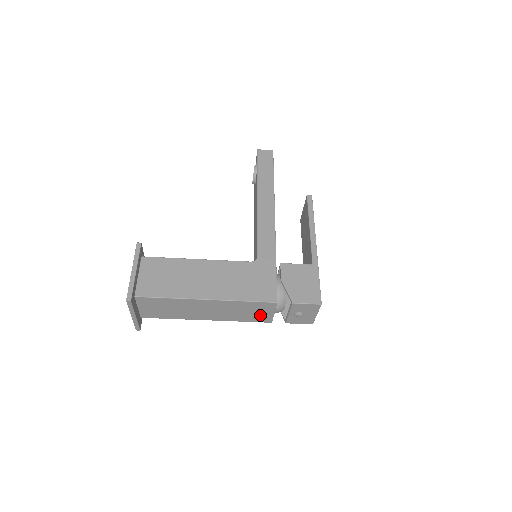
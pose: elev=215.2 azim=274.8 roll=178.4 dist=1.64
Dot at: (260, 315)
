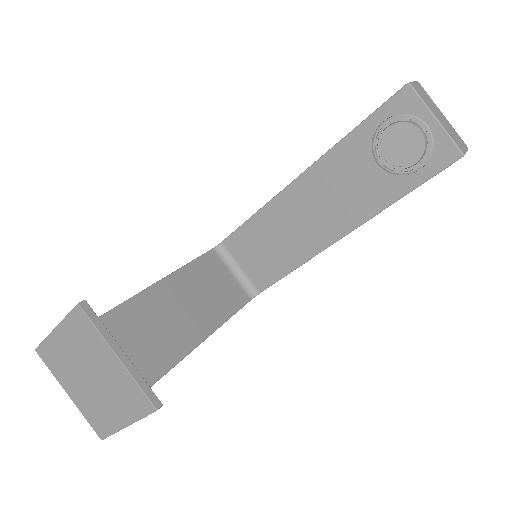
Dot at: occluded
